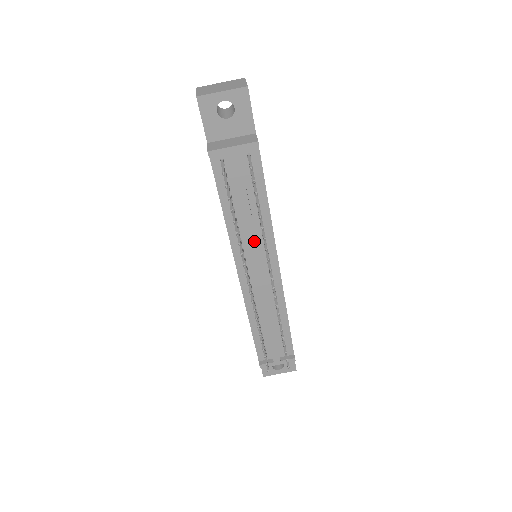
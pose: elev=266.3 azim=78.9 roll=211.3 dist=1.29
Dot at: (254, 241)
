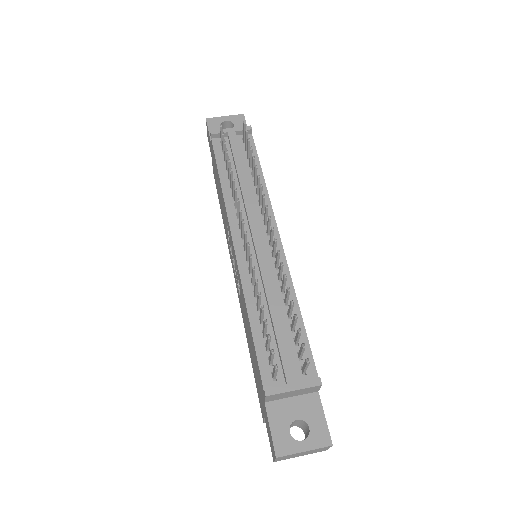
Dot at: (250, 201)
